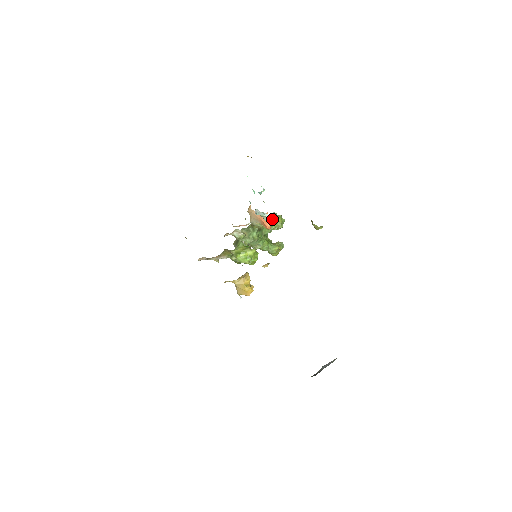
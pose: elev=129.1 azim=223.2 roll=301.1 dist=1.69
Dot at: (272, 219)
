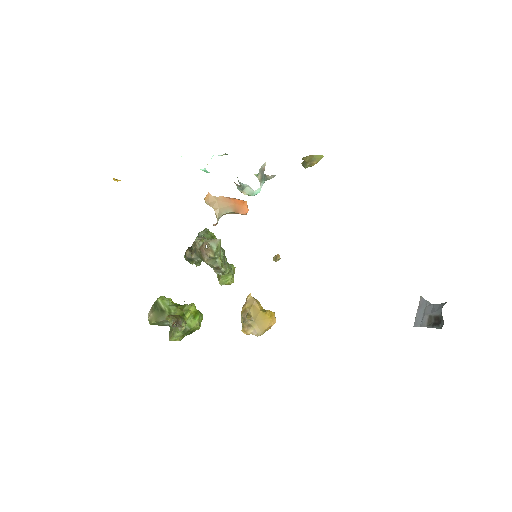
Dot at: (206, 233)
